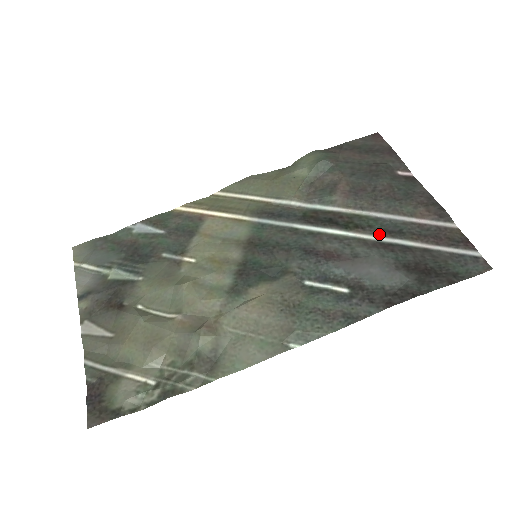
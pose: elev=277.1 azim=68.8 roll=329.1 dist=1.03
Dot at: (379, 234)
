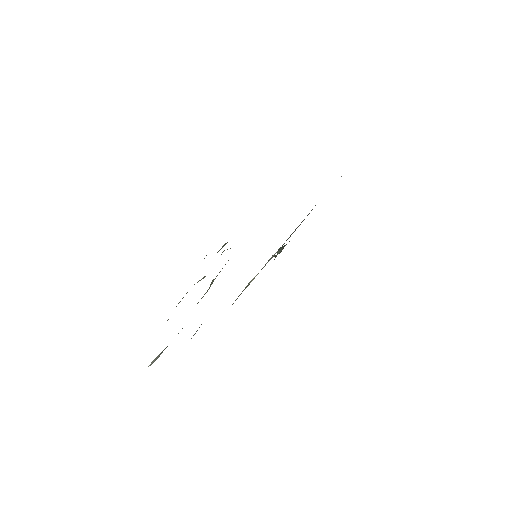
Dot at: occluded
